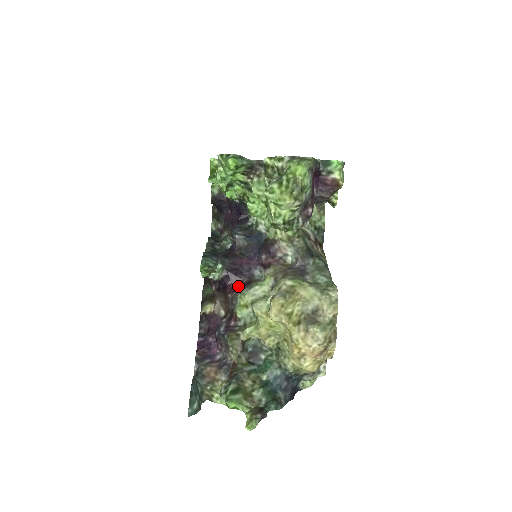
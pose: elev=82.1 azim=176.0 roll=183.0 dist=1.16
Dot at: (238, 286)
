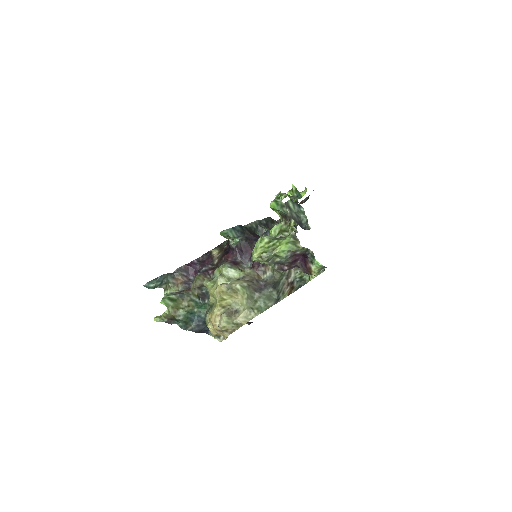
Dot at: (232, 259)
